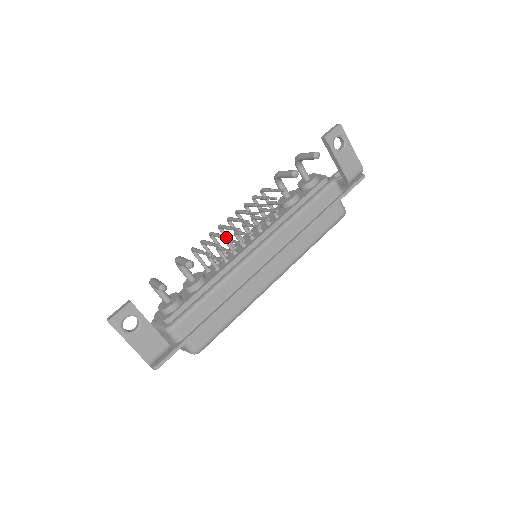
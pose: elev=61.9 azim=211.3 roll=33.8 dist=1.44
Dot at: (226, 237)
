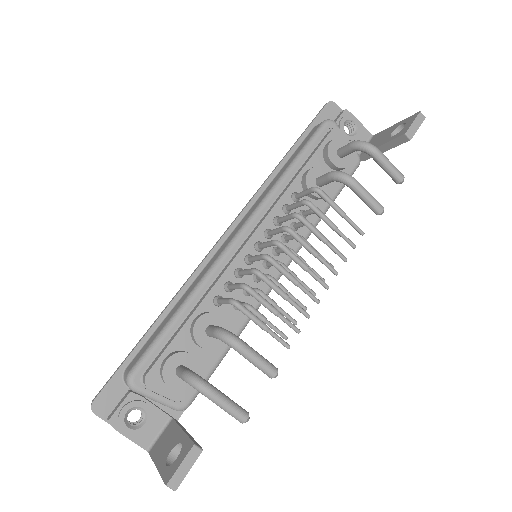
Dot at: (304, 313)
